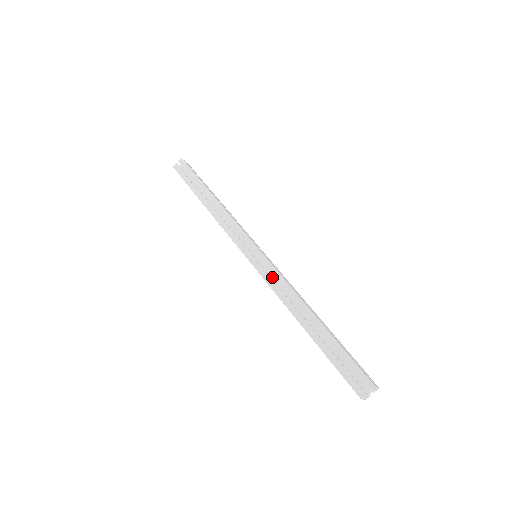
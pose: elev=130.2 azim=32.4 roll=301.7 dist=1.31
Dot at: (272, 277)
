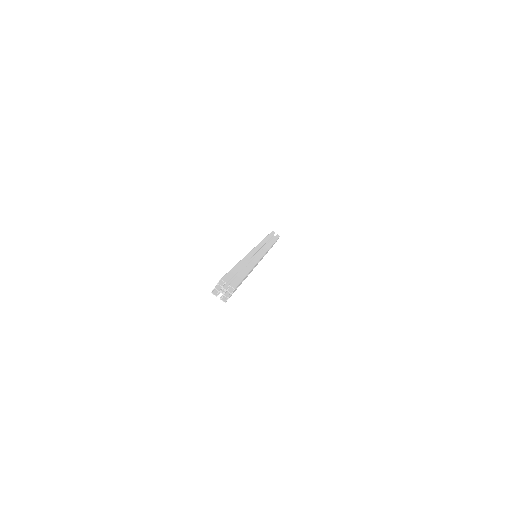
Dot at: occluded
